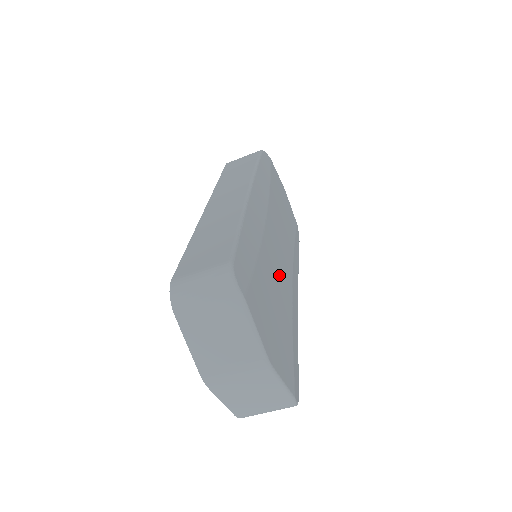
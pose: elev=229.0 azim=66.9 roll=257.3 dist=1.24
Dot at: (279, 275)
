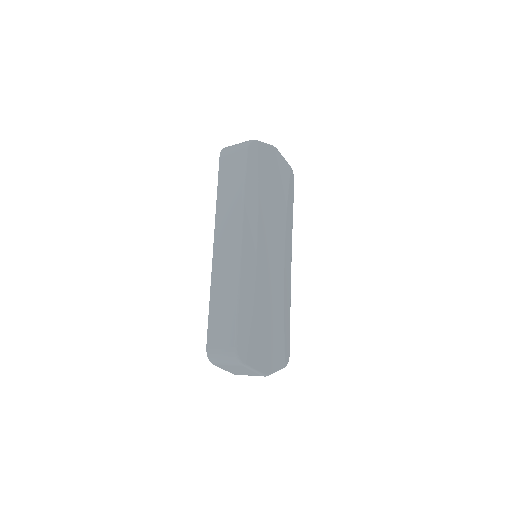
Dot at: (271, 287)
